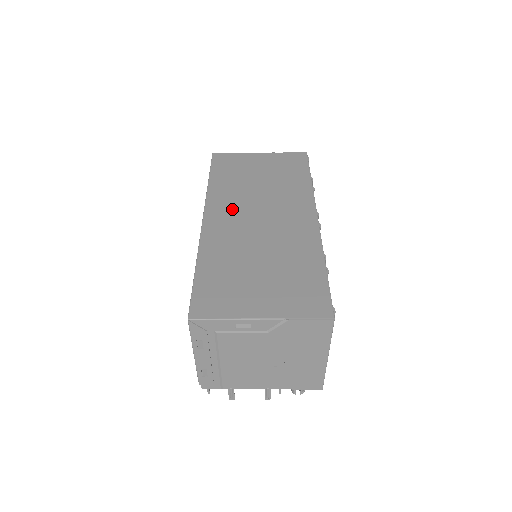
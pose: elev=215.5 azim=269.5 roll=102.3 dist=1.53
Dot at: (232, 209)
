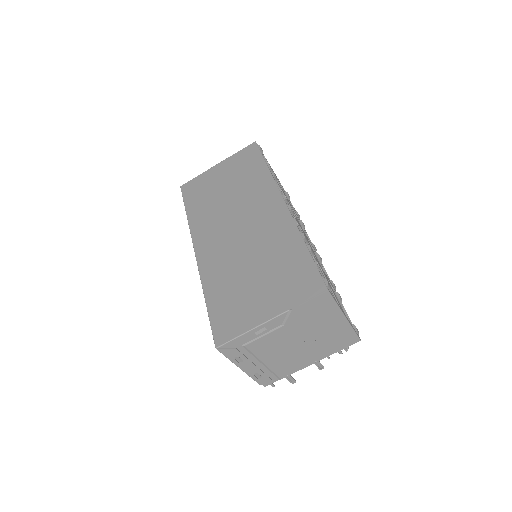
Dot at: (214, 232)
